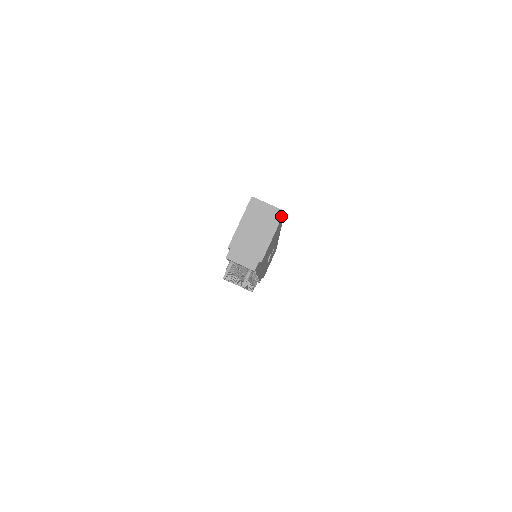
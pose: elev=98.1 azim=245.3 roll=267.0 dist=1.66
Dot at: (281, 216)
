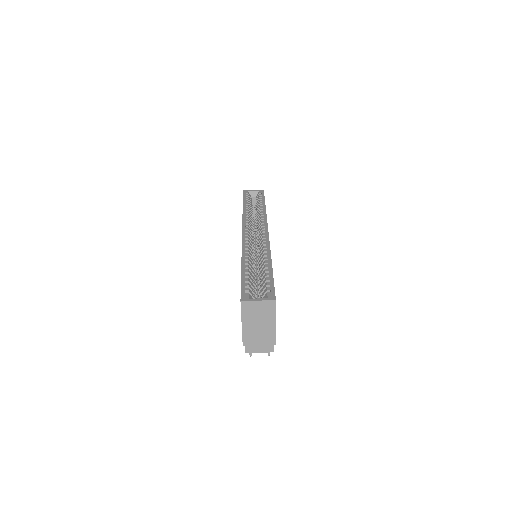
Dot at: (274, 305)
